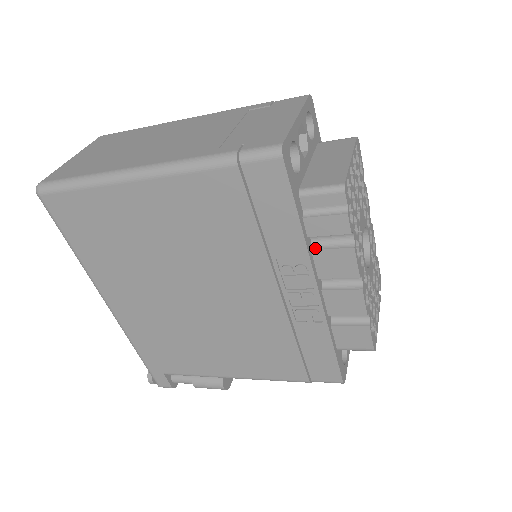
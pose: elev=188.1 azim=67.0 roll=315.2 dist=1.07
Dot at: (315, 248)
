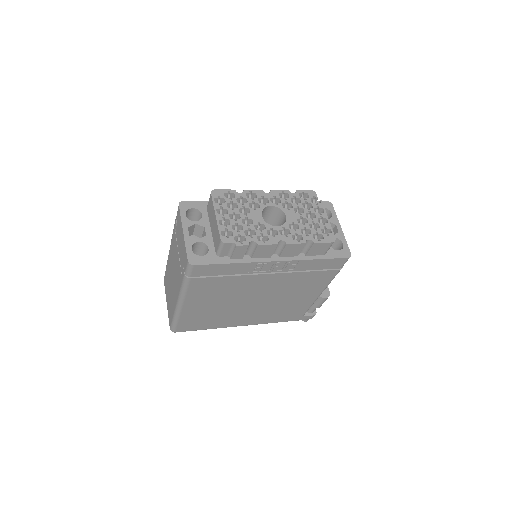
Dot at: (251, 256)
